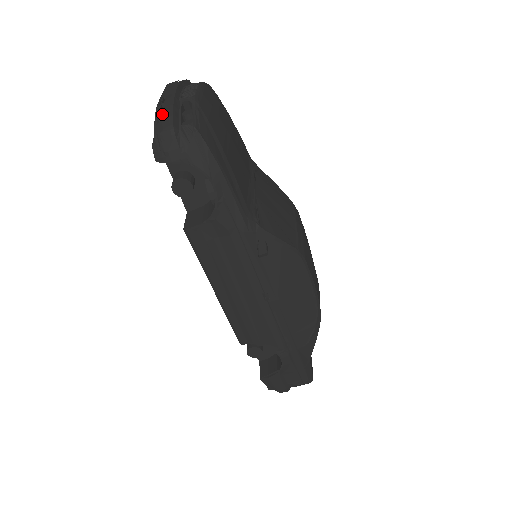
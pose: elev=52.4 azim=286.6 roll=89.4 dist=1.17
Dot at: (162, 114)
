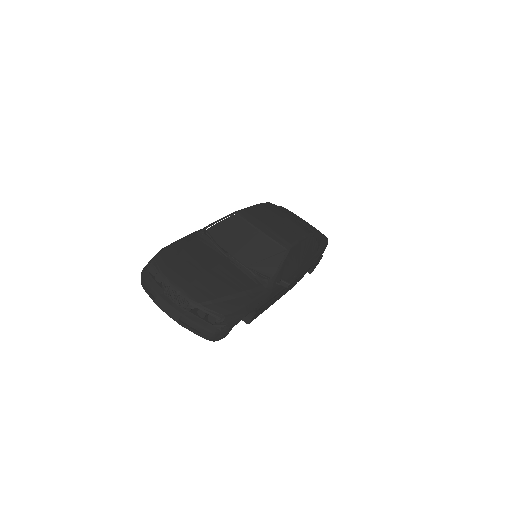
Dot at: (191, 327)
